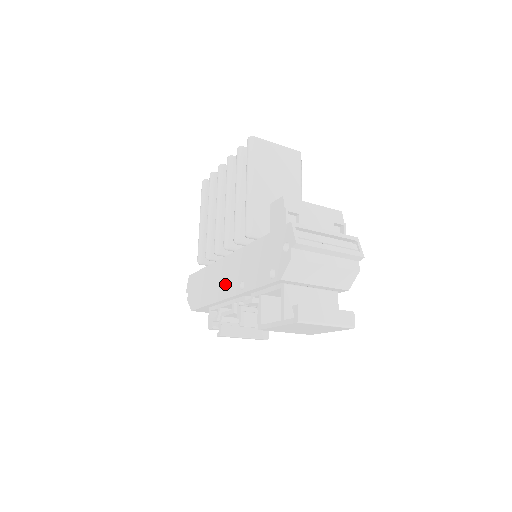
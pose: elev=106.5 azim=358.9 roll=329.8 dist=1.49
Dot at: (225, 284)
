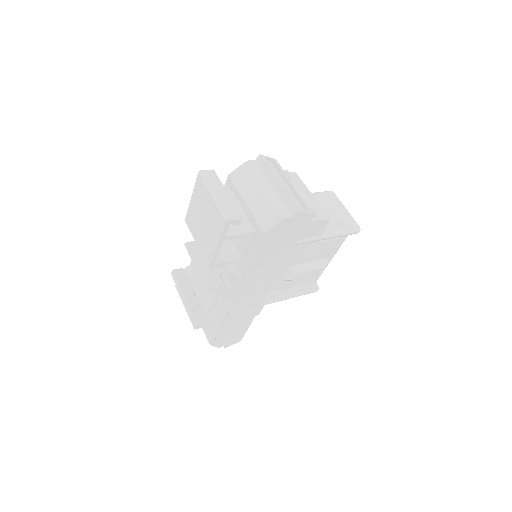
Dot at: occluded
